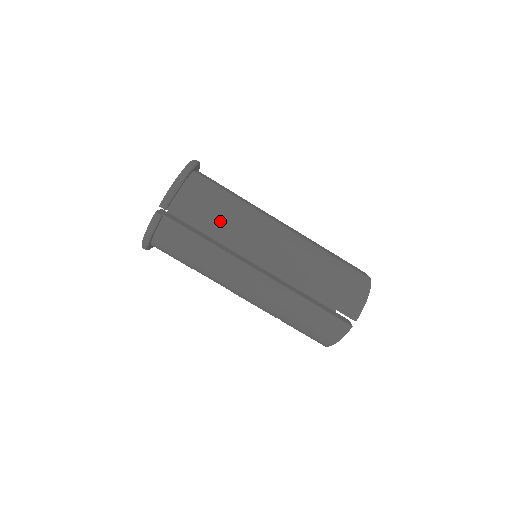
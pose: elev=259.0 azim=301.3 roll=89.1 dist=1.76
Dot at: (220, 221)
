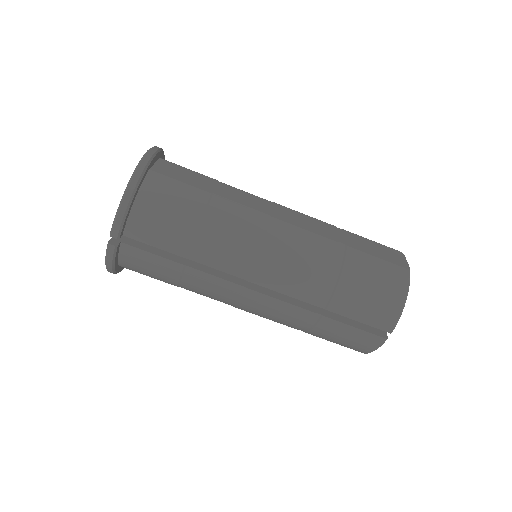
Dot at: (194, 238)
